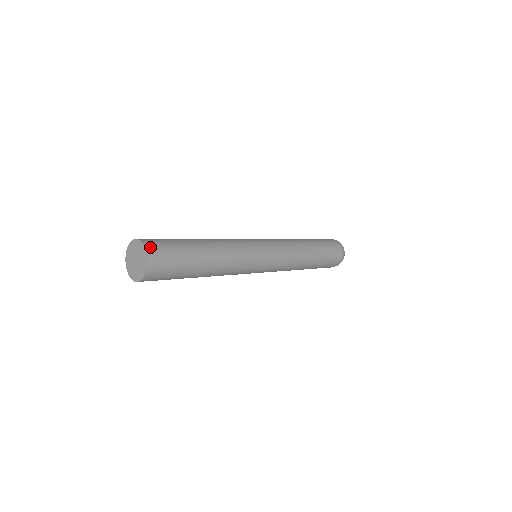
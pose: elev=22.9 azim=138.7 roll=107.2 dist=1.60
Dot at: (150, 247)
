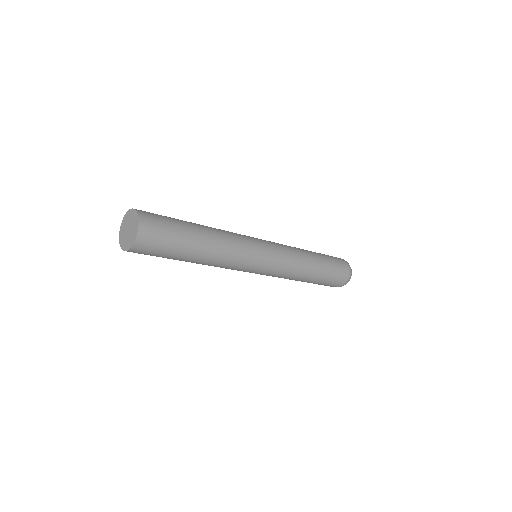
Dot at: (145, 221)
